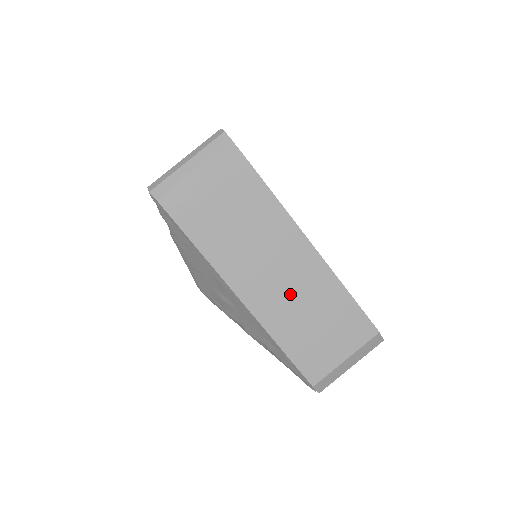
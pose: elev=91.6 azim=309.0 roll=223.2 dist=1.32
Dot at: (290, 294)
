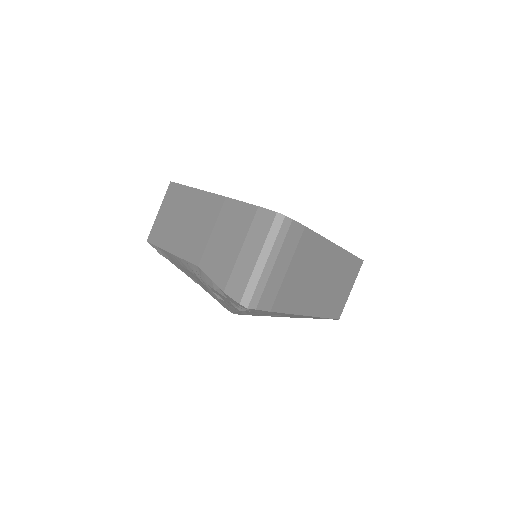
Dot at: (329, 285)
